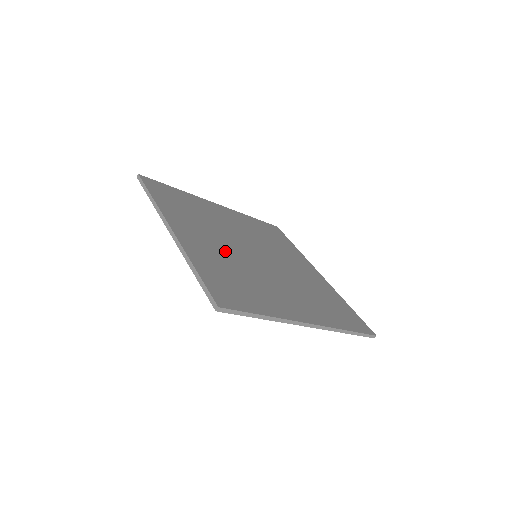
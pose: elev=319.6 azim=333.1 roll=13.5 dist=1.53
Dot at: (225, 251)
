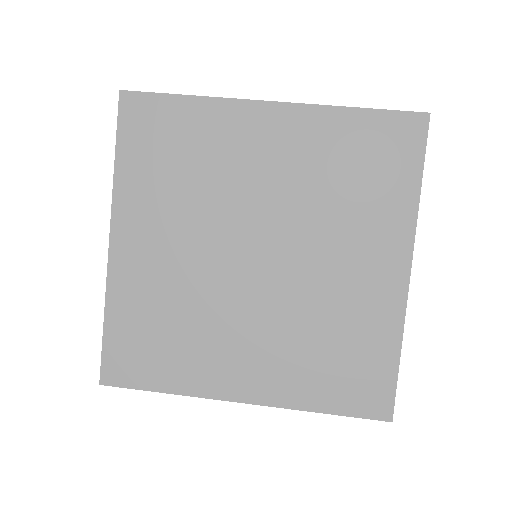
Dot at: (183, 268)
